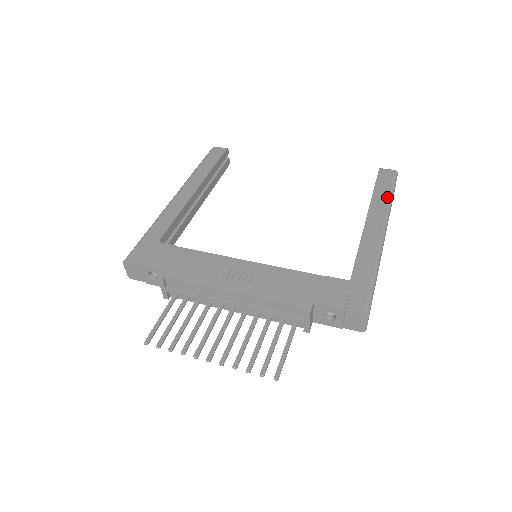
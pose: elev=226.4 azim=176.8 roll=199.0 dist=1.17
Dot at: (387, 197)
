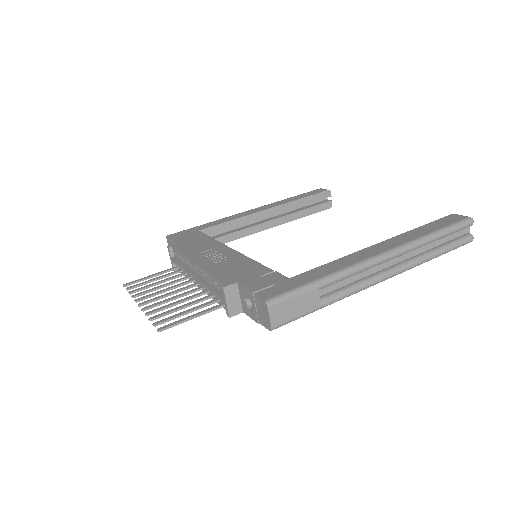
Dot at: (425, 233)
